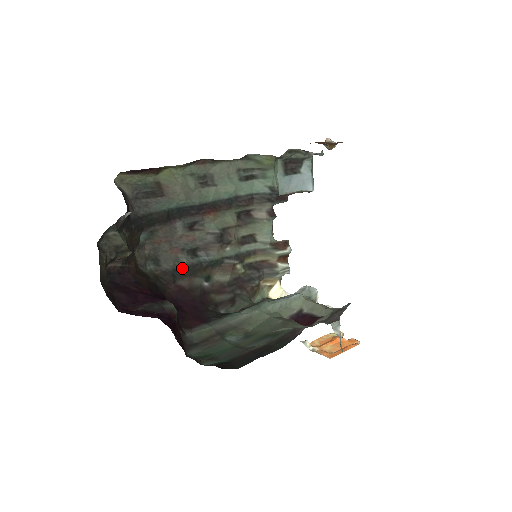
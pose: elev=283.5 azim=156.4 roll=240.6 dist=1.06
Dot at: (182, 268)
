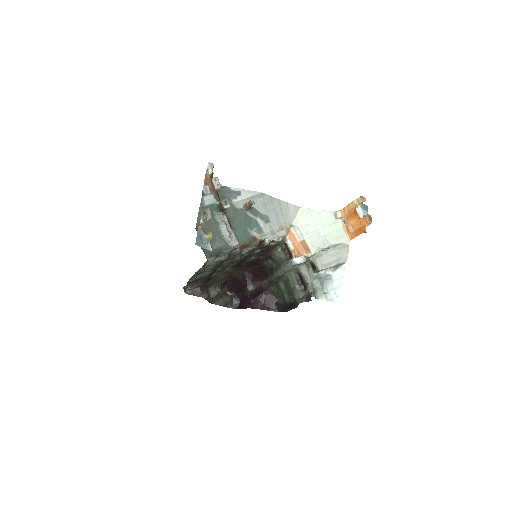
Dot at: (238, 263)
